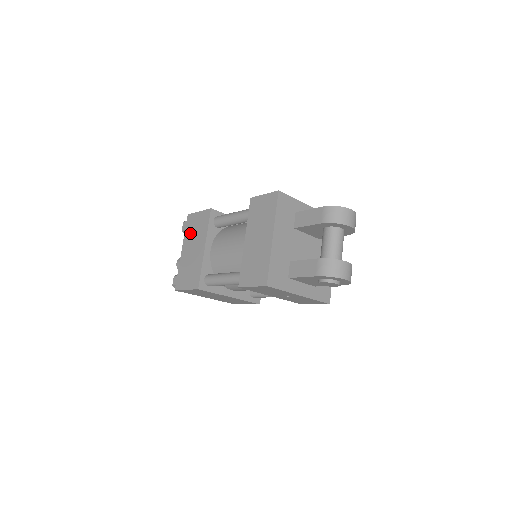
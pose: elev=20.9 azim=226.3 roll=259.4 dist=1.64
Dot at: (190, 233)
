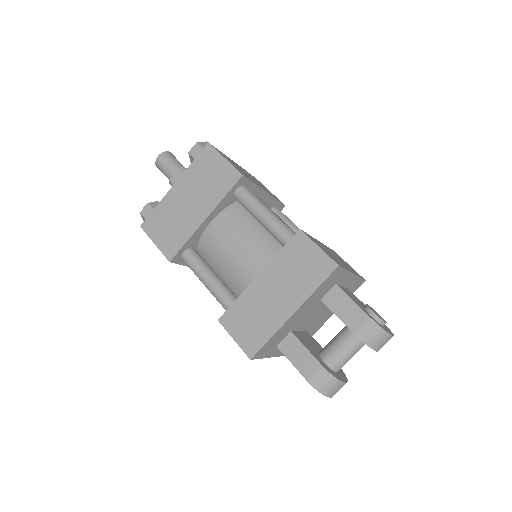
Dot at: (198, 174)
